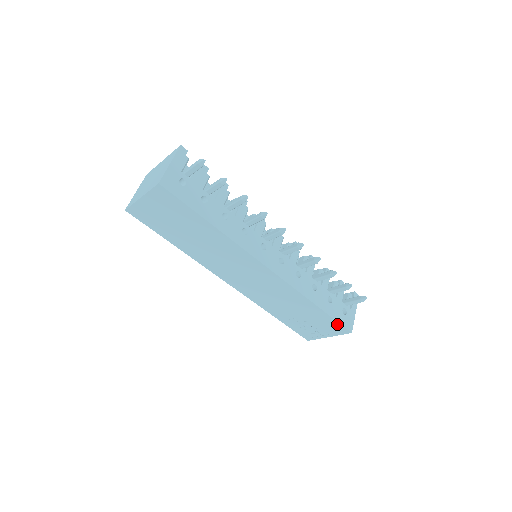
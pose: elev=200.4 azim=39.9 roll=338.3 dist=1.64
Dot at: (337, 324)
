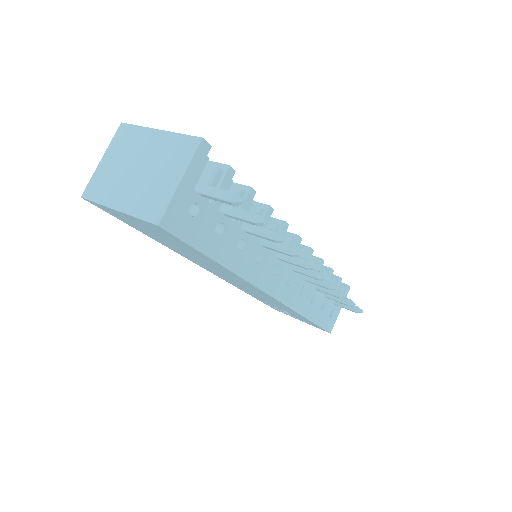
Dot at: occluded
